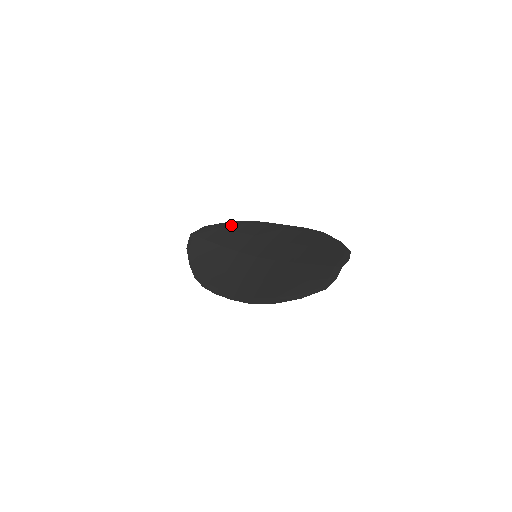
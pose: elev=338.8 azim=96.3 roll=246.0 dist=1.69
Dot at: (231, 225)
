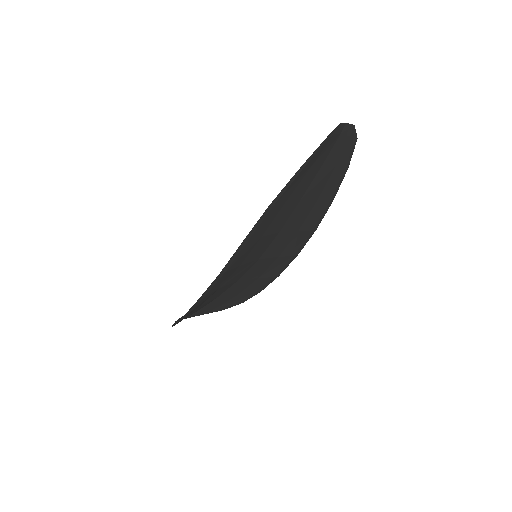
Dot at: occluded
